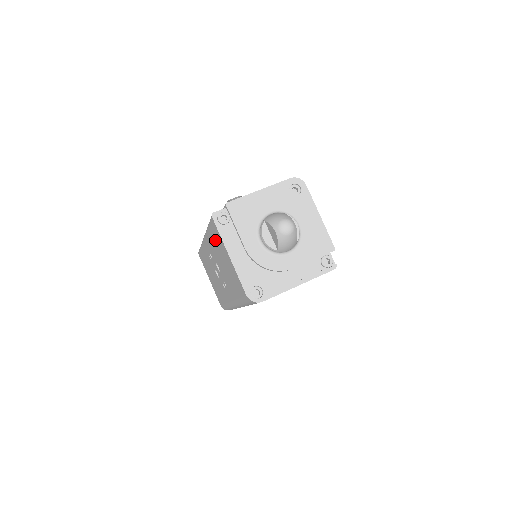
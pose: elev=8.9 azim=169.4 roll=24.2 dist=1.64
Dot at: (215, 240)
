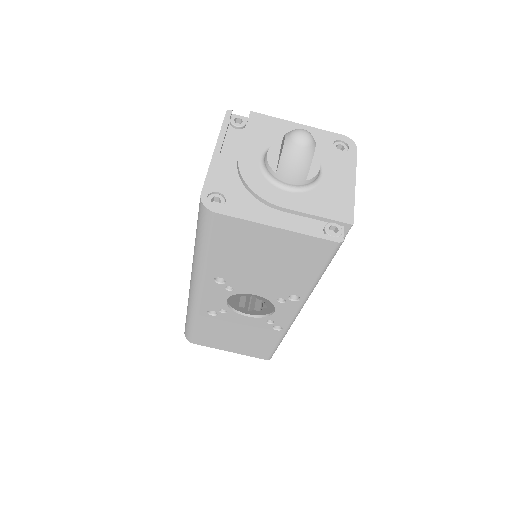
Dot at: occluded
